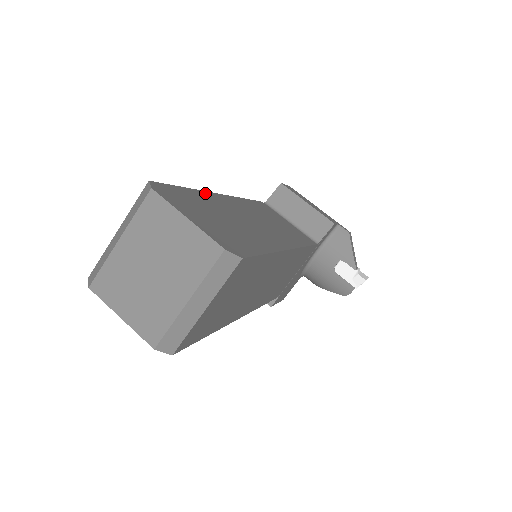
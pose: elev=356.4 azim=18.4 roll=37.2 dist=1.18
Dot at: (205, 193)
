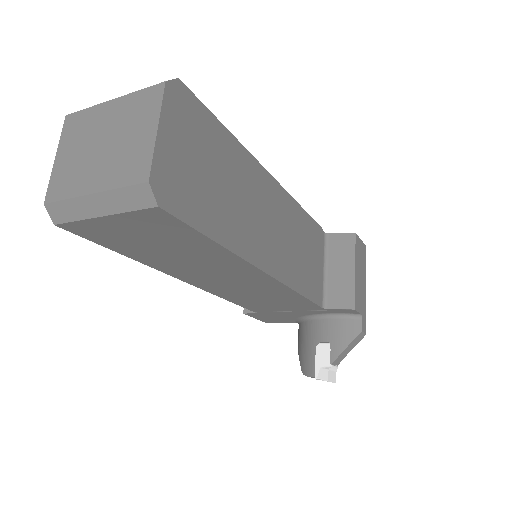
Dot at: (246, 153)
